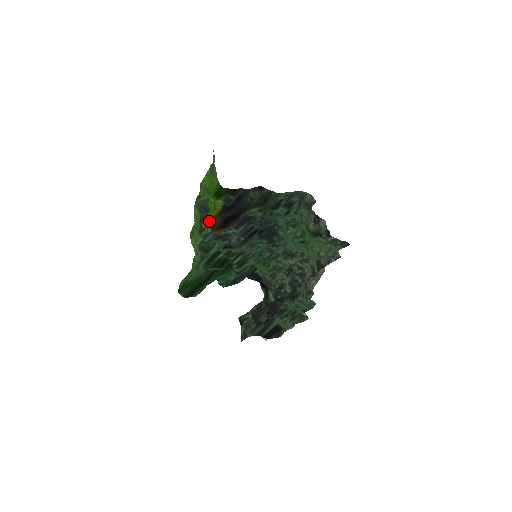
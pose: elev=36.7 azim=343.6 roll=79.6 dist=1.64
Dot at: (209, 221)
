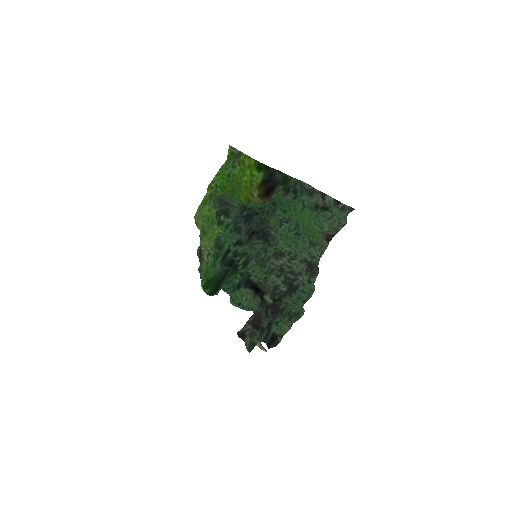
Dot at: (250, 195)
